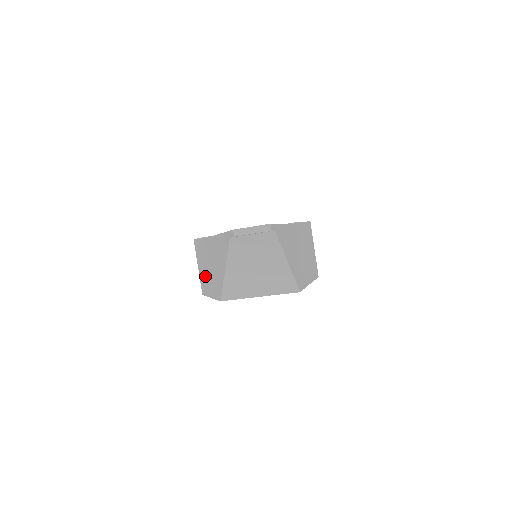
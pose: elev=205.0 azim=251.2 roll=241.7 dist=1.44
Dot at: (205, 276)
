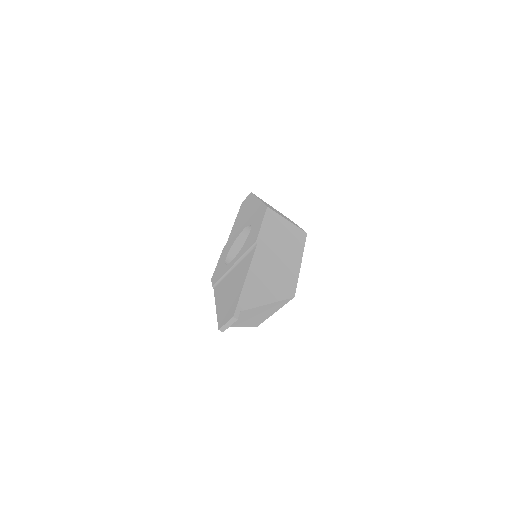
Dot at: occluded
